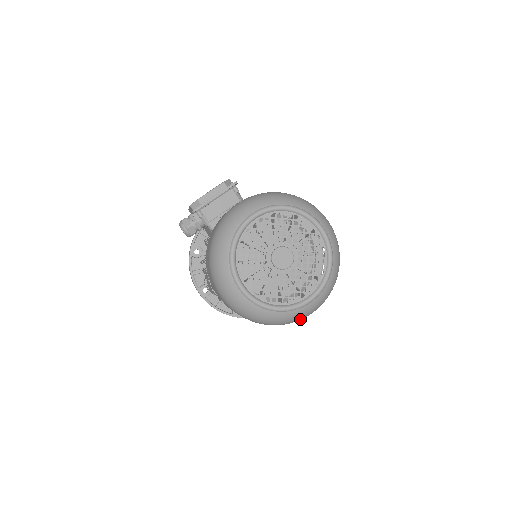
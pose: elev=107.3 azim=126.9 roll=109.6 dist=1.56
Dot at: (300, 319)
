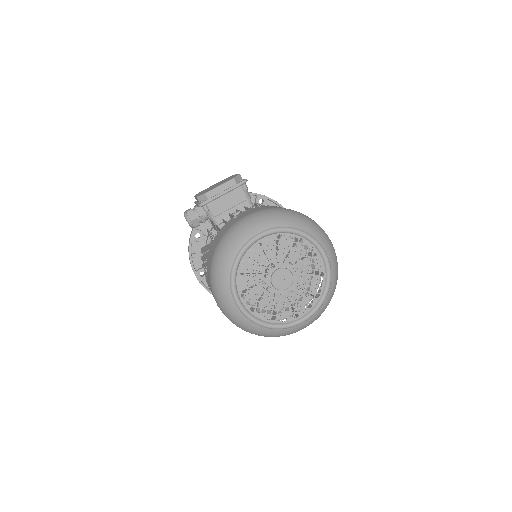
Dot at: occluded
